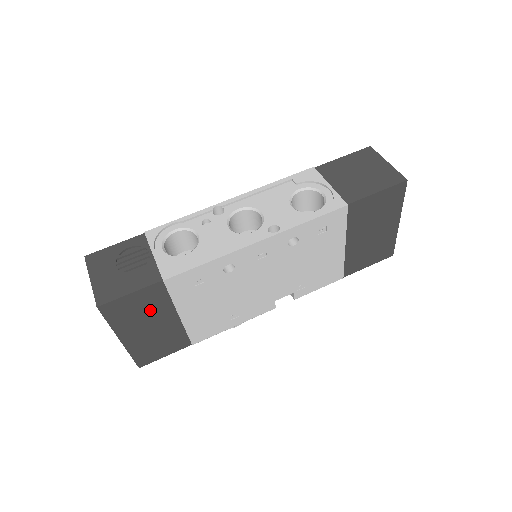
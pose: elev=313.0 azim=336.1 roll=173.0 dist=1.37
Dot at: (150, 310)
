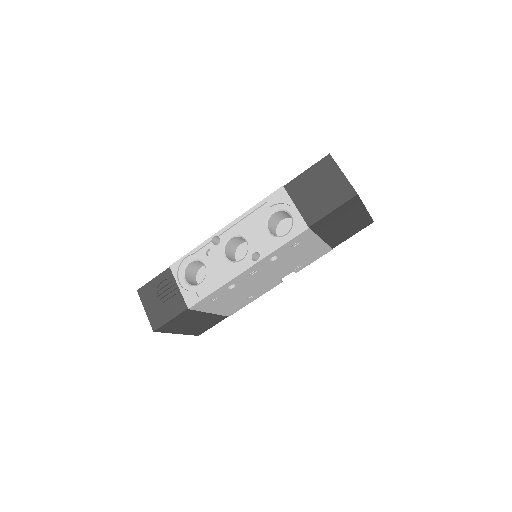
Dot at: (188, 319)
